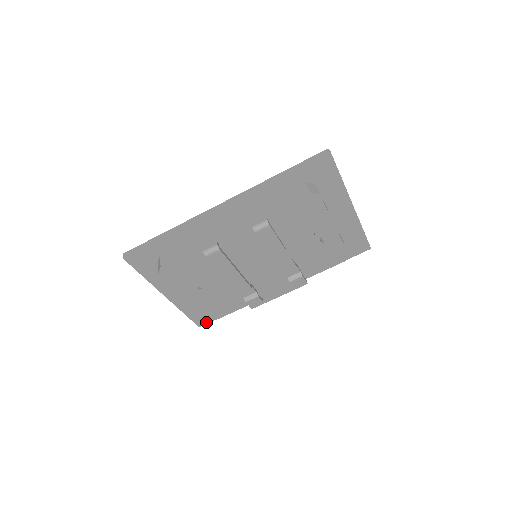
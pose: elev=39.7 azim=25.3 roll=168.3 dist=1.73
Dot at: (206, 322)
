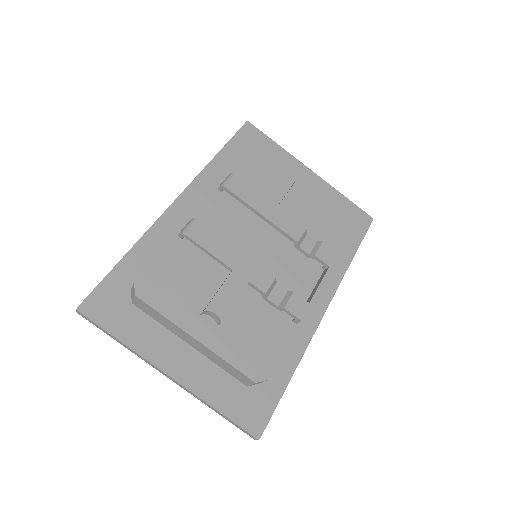
Dot at: (264, 422)
